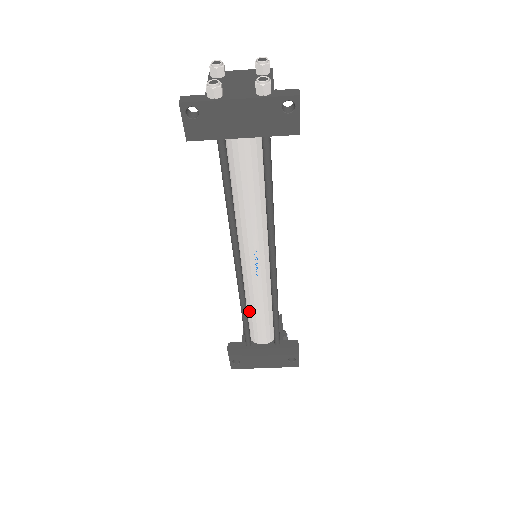
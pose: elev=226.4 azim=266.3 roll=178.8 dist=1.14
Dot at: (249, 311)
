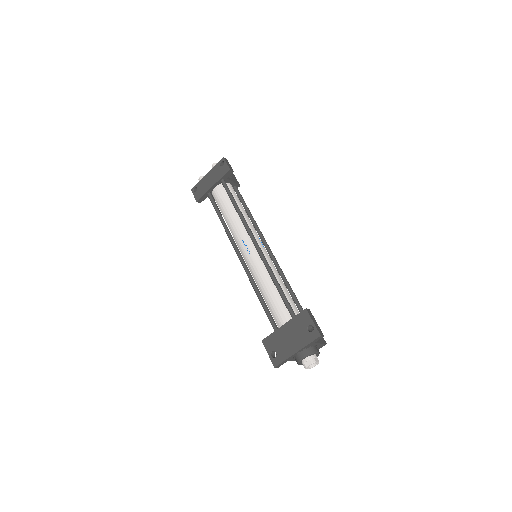
Dot at: (264, 296)
